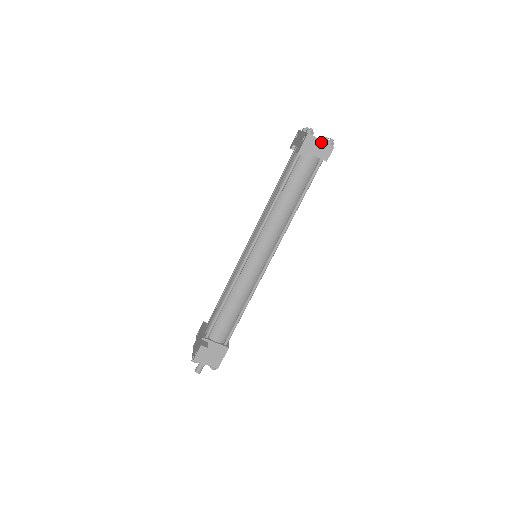
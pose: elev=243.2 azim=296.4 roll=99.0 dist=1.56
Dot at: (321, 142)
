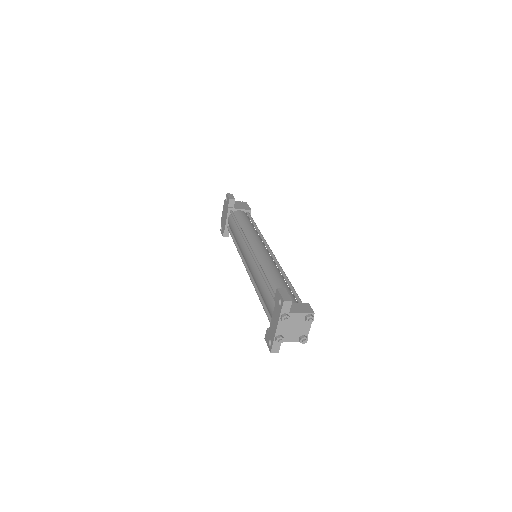
Dot at: (291, 341)
